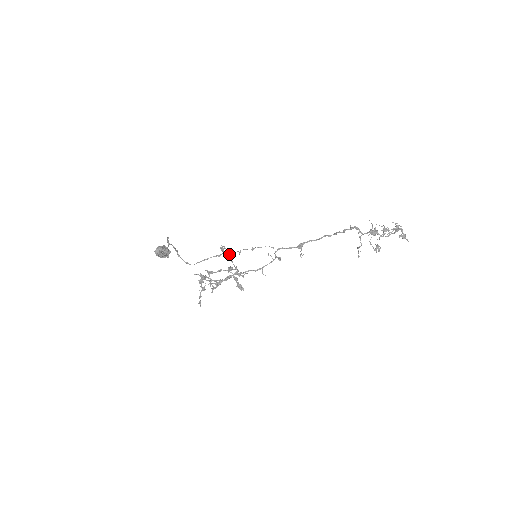
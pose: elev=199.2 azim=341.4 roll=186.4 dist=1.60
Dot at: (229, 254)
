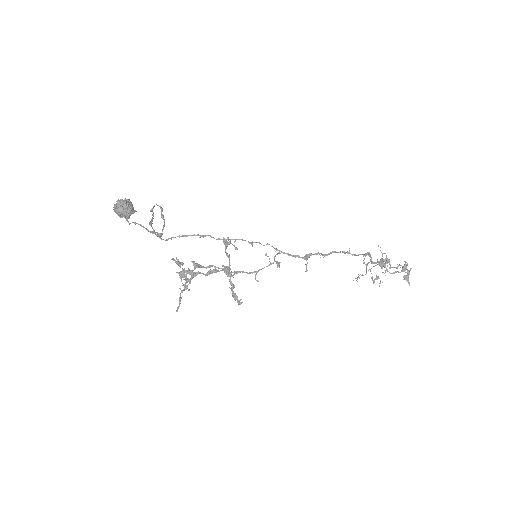
Dot at: (218, 239)
